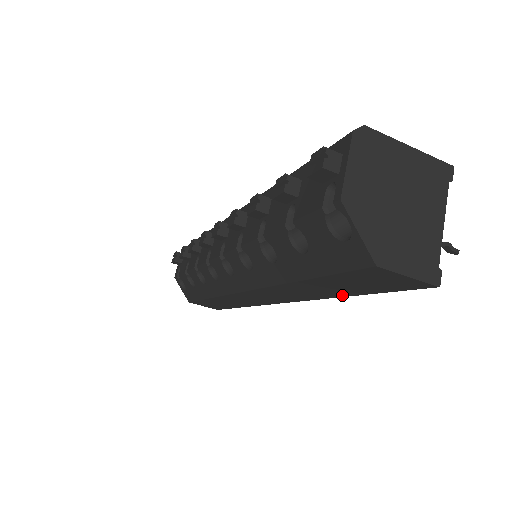
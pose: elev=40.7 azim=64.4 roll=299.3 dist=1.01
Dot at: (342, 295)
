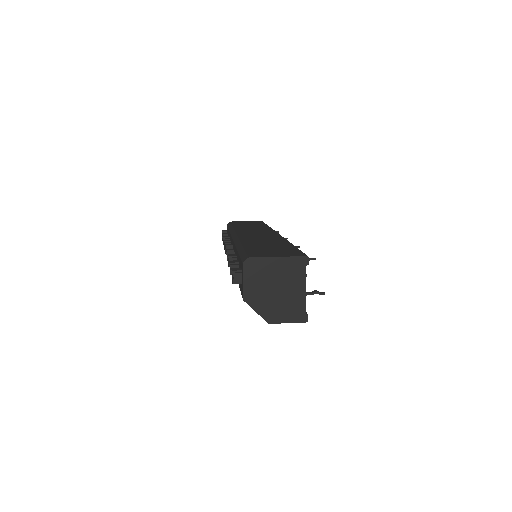
Dot at: occluded
